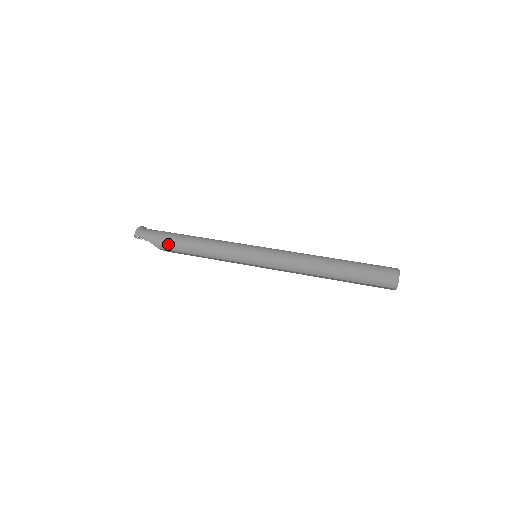
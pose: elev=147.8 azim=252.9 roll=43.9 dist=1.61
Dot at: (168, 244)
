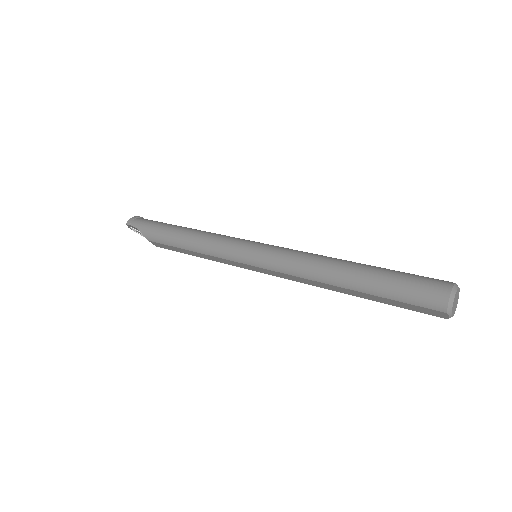
Dot at: (157, 234)
